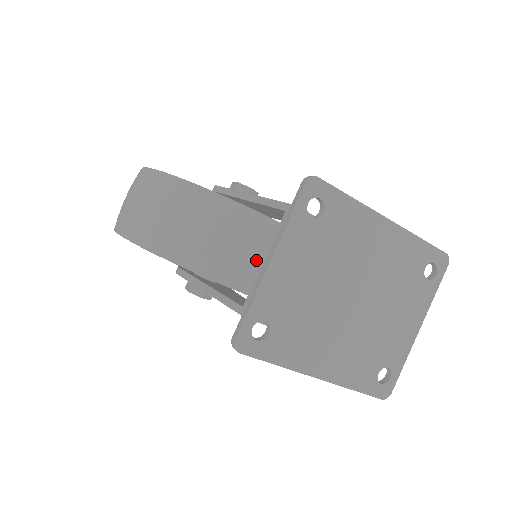
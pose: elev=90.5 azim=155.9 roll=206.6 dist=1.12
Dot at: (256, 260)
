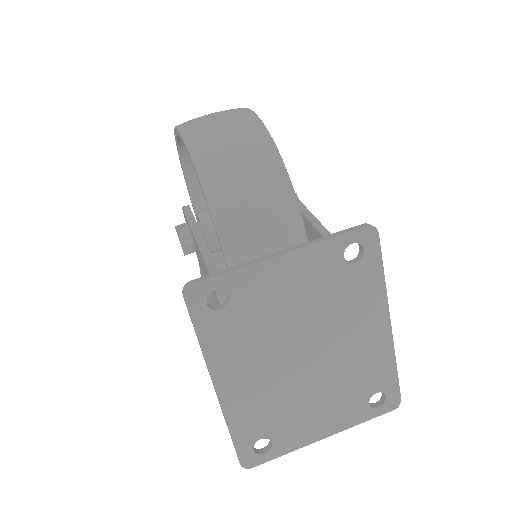
Dot at: (264, 250)
